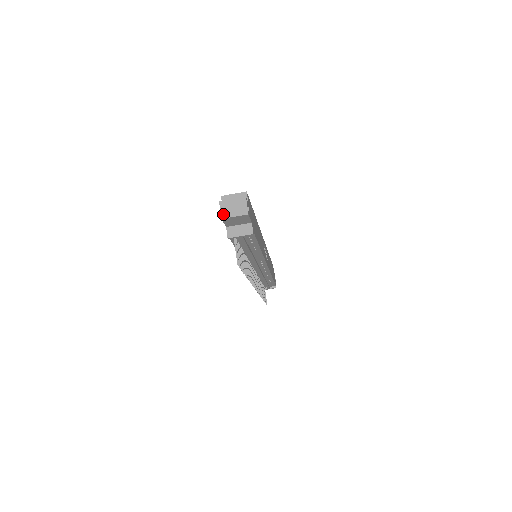
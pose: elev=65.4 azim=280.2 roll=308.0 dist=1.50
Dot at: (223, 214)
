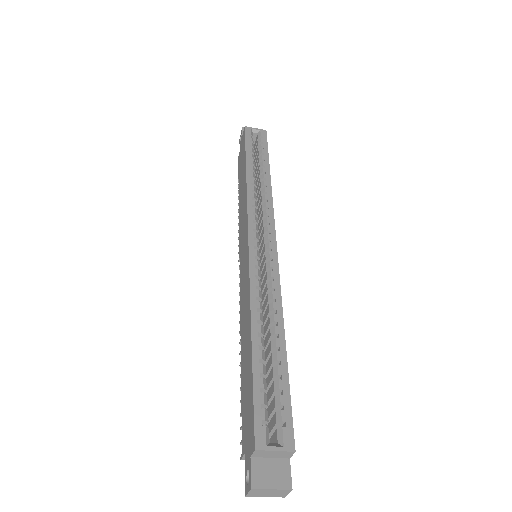
Dot at: (250, 495)
